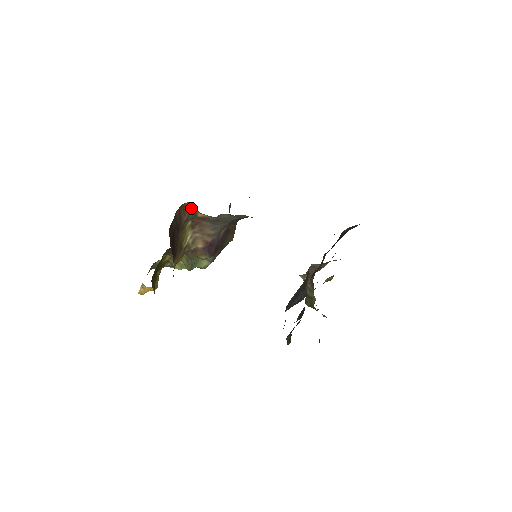
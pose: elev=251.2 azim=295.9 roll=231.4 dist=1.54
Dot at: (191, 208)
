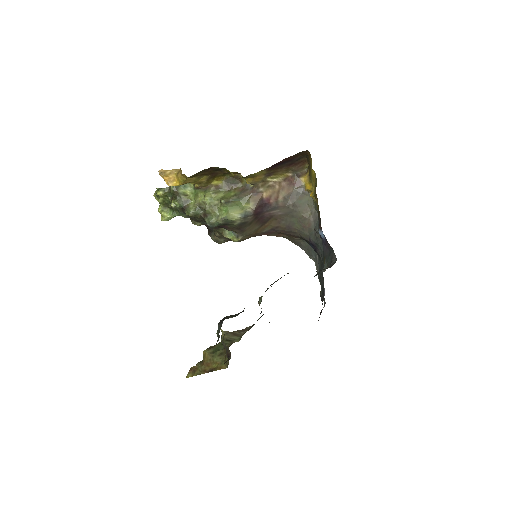
Dot at: (302, 171)
